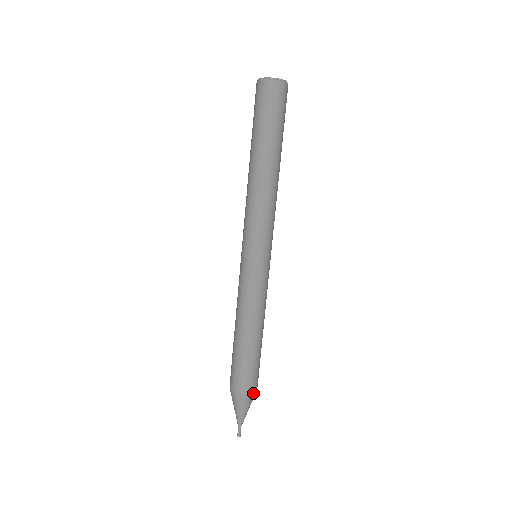
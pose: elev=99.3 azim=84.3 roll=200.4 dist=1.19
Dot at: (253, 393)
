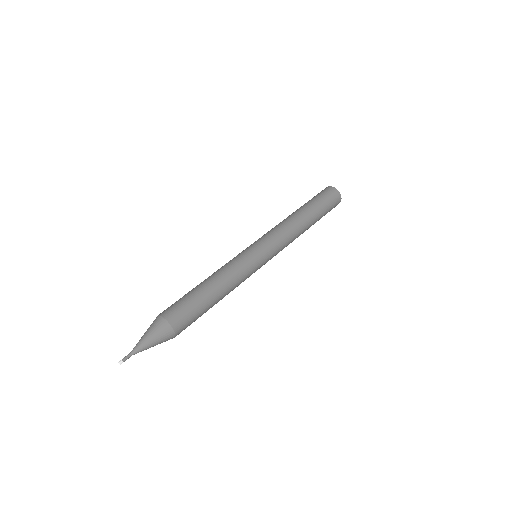
Dot at: (172, 327)
